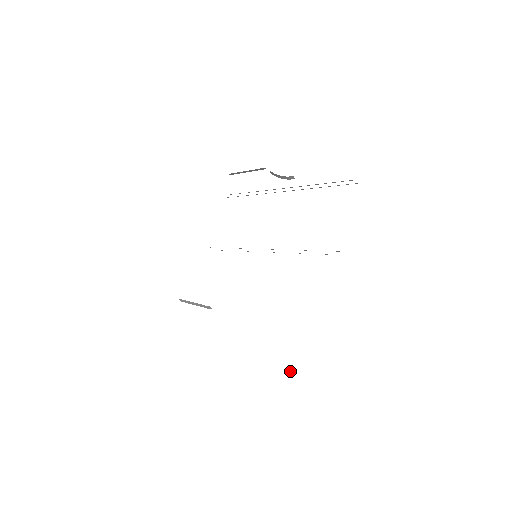
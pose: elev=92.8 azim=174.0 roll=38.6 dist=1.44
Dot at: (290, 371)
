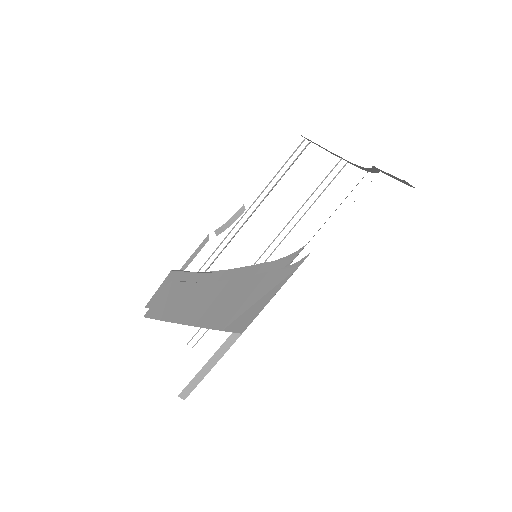
Dot at: occluded
